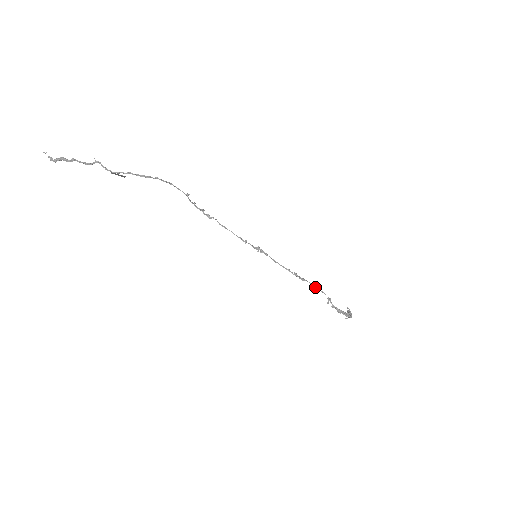
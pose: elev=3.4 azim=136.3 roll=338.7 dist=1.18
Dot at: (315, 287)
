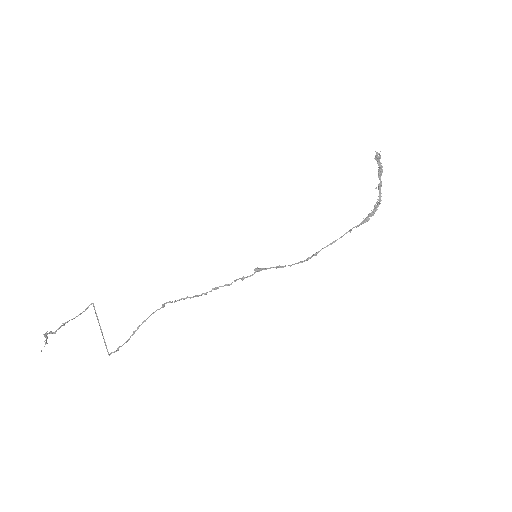
Dot at: (331, 244)
